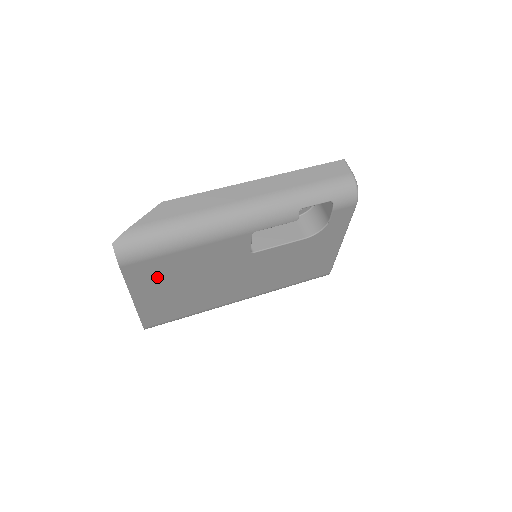
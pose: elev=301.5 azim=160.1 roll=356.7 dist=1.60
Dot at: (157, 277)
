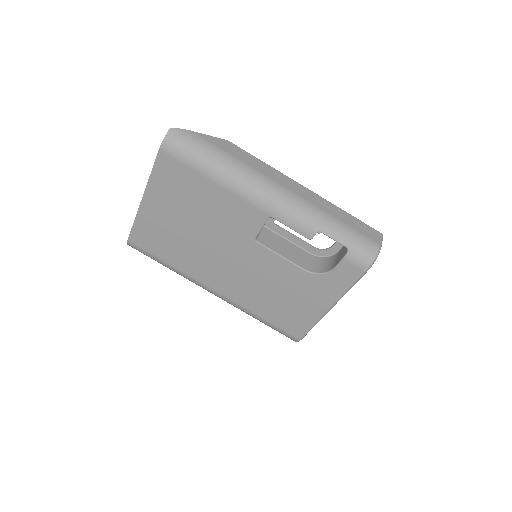
Dot at: (175, 190)
